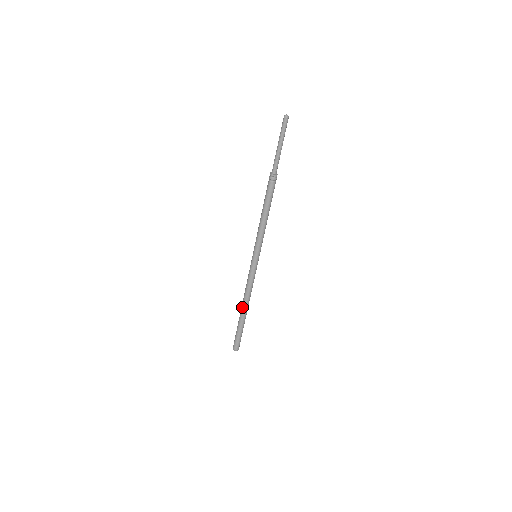
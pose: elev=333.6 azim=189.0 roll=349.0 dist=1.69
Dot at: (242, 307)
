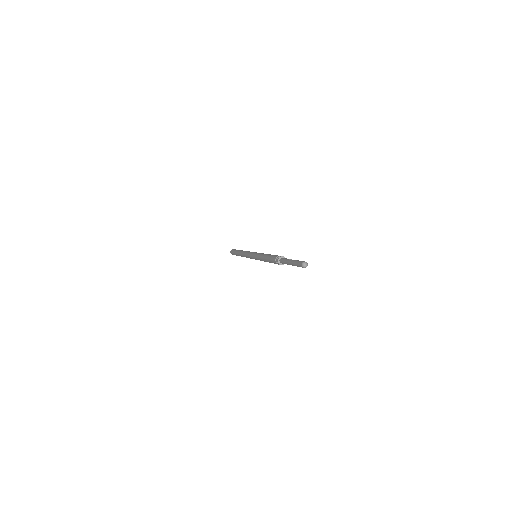
Dot at: (240, 252)
